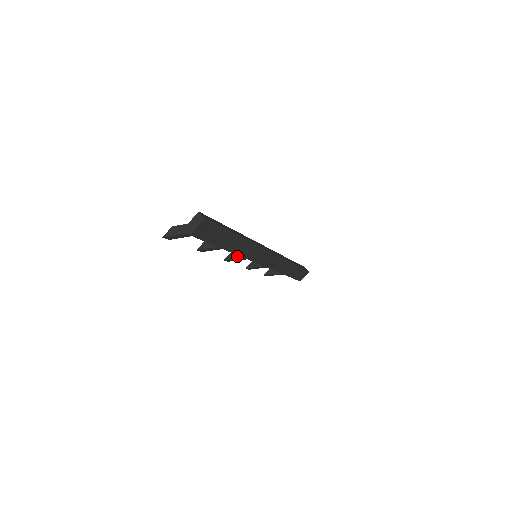
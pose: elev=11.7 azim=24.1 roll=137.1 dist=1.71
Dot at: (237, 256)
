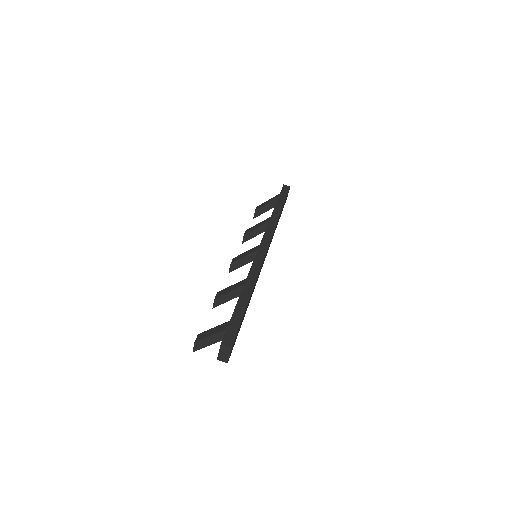
Dot at: (239, 265)
